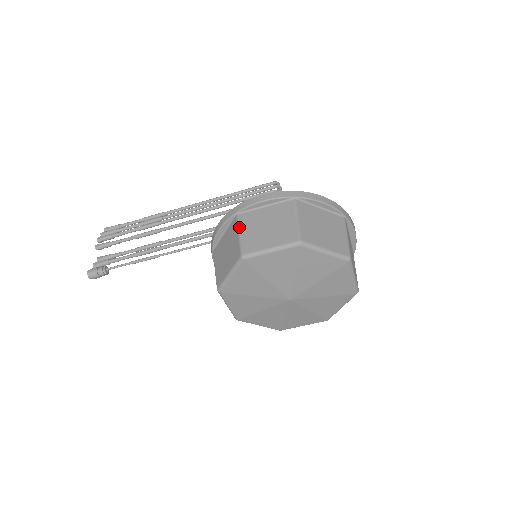
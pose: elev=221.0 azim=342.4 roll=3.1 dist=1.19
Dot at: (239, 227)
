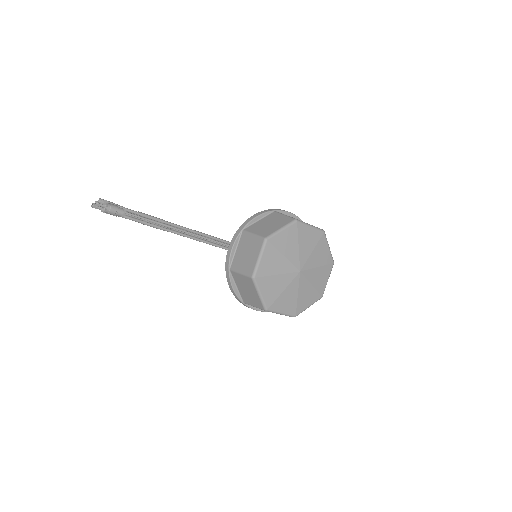
Dot at: occluded
